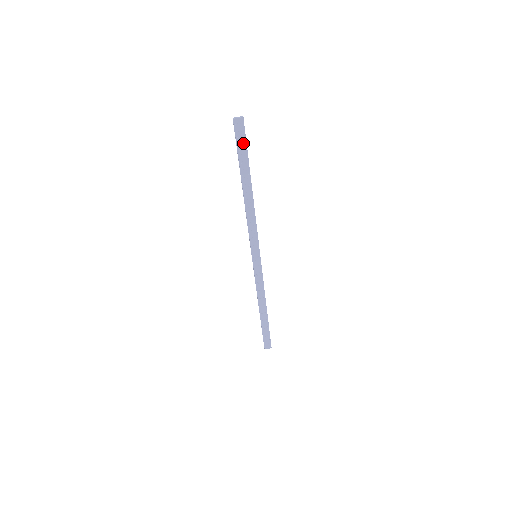
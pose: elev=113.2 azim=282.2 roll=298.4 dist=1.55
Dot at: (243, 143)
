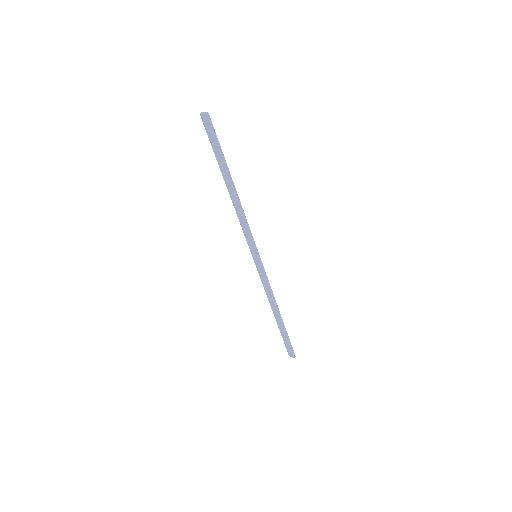
Dot at: (214, 139)
